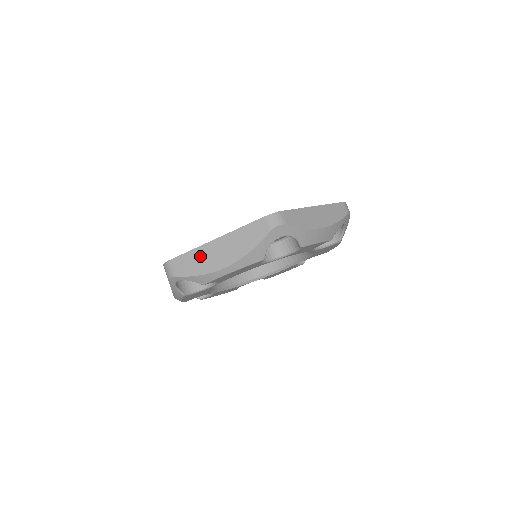
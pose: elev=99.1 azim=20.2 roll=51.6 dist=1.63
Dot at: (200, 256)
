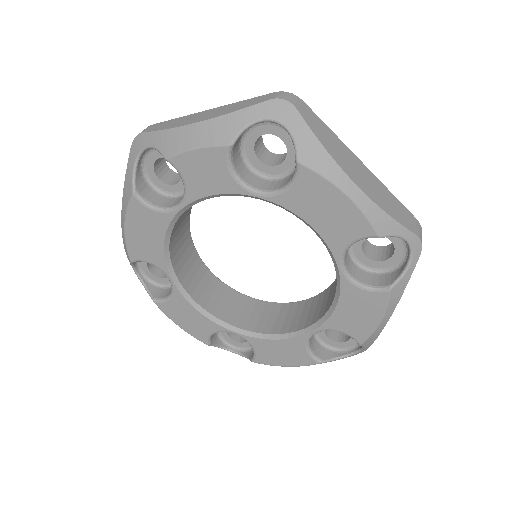
Dot at: occluded
